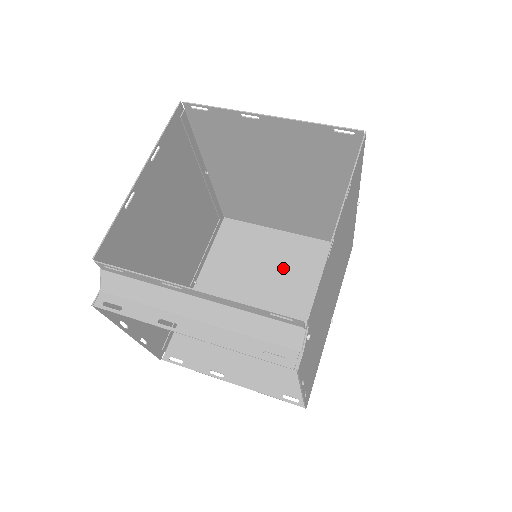
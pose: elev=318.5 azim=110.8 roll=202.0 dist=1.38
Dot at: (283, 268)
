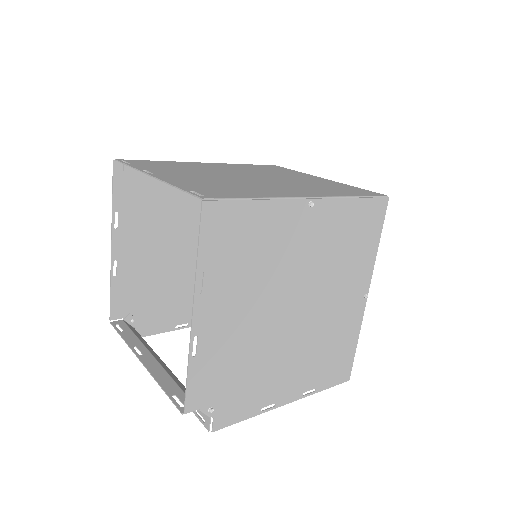
Dot at: occluded
